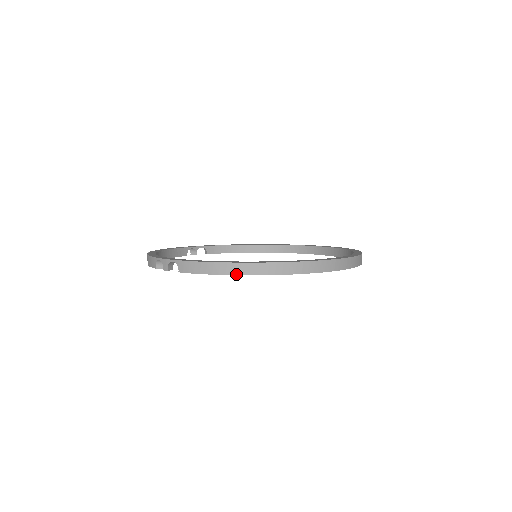
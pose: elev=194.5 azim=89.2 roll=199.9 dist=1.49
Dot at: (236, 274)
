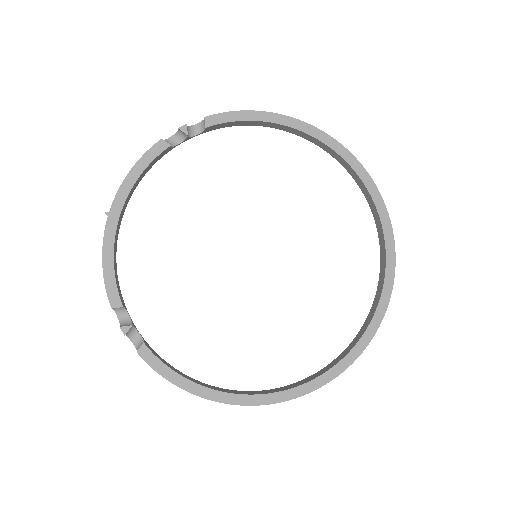
Dot at: (275, 114)
